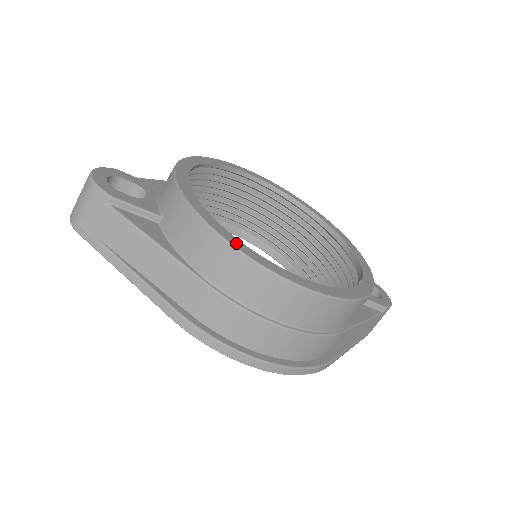
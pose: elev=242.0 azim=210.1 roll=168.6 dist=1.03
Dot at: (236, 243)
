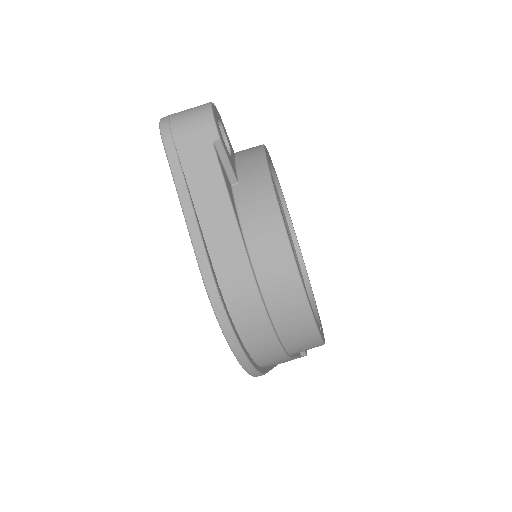
Dot at: occluded
